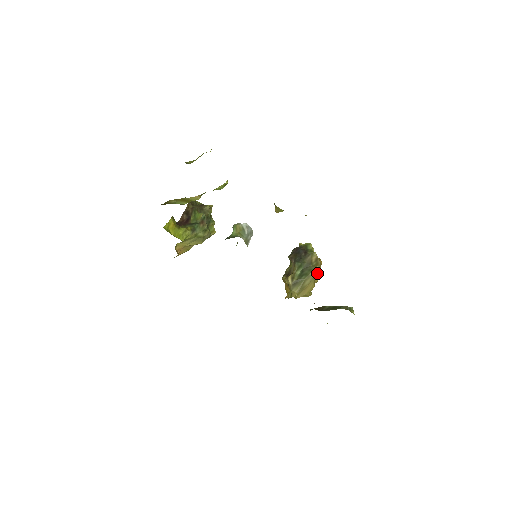
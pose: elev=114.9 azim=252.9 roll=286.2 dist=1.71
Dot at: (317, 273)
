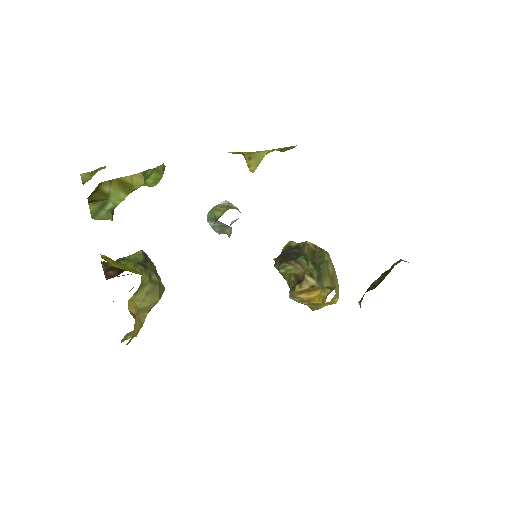
Dot at: occluded
